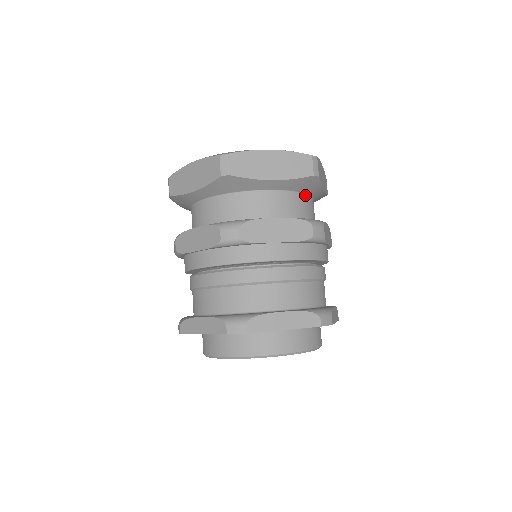
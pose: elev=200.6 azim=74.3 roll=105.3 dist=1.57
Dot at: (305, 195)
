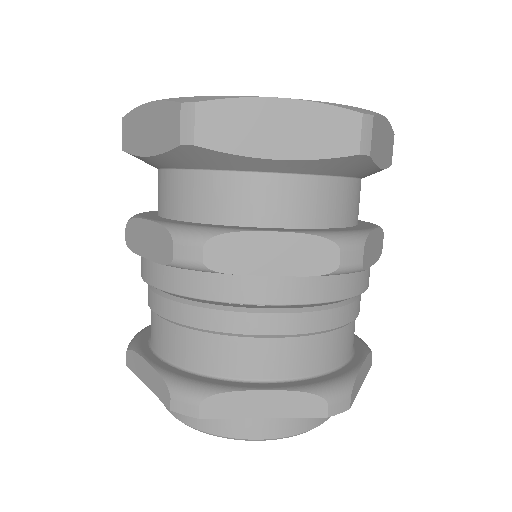
Dot at: (343, 179)
